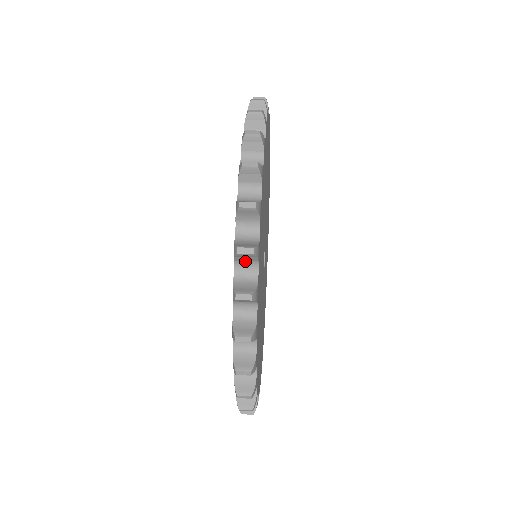
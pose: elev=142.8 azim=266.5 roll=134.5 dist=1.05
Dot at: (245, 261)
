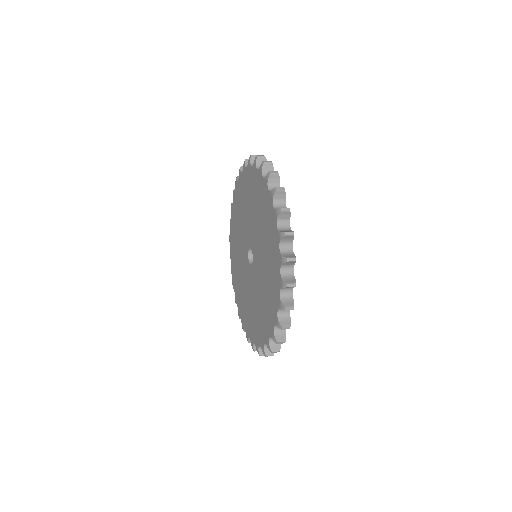
Dot at: (287, 265)
